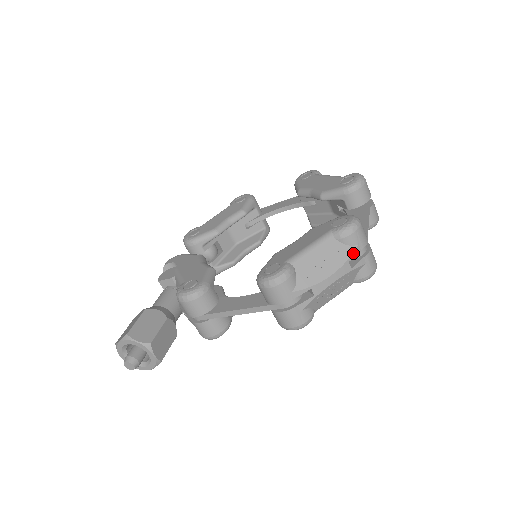
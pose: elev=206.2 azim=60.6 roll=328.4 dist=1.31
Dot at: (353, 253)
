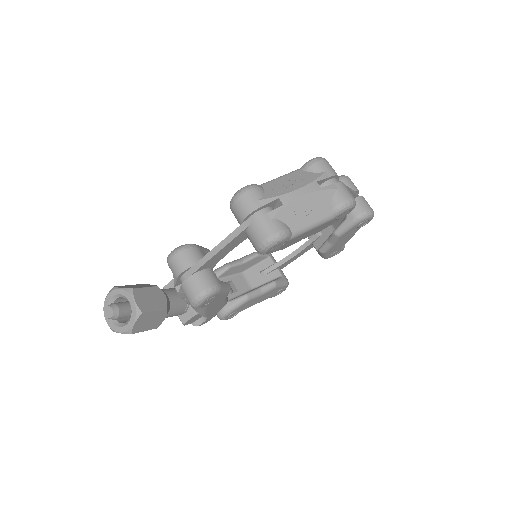
Dot at: (321, 176)
